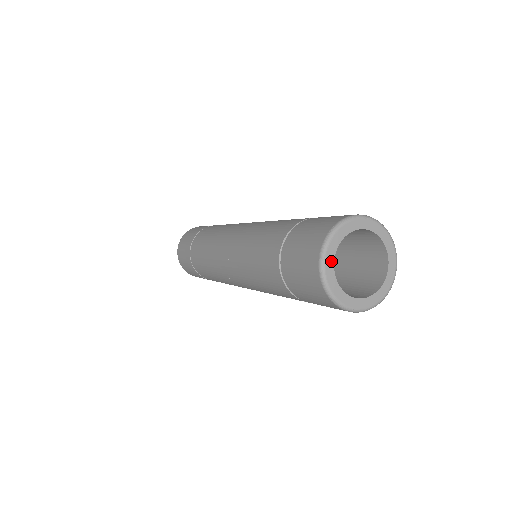
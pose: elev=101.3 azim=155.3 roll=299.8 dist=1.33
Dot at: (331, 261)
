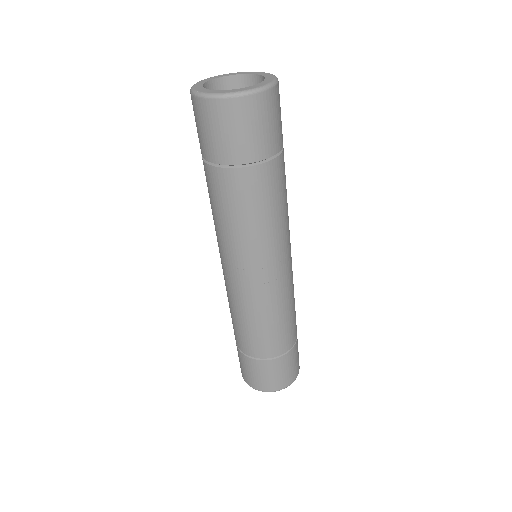
Dot at: (213, 78)
